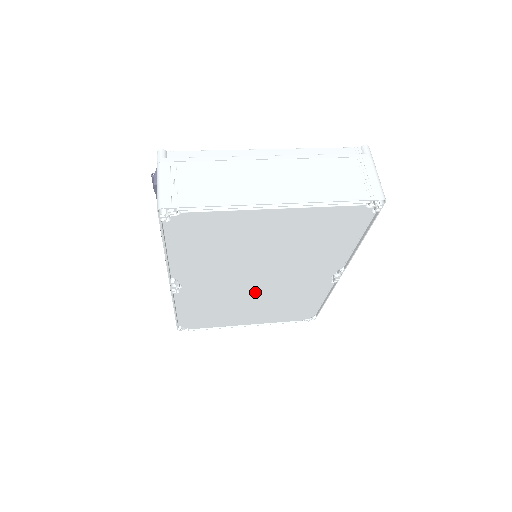
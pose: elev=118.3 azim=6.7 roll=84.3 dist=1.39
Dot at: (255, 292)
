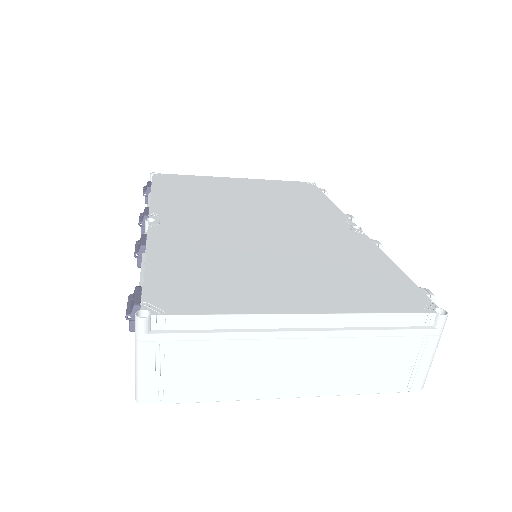
Dot at: occluded
